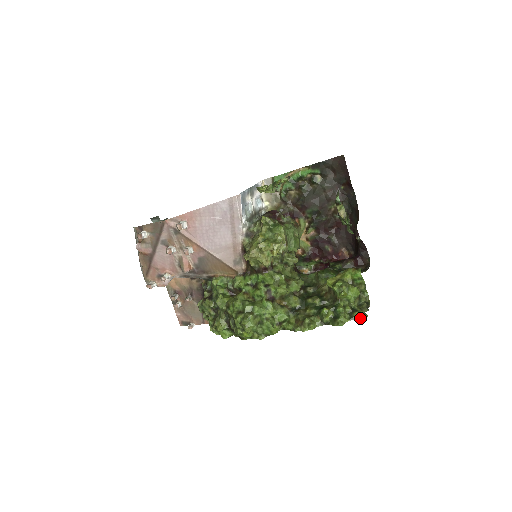
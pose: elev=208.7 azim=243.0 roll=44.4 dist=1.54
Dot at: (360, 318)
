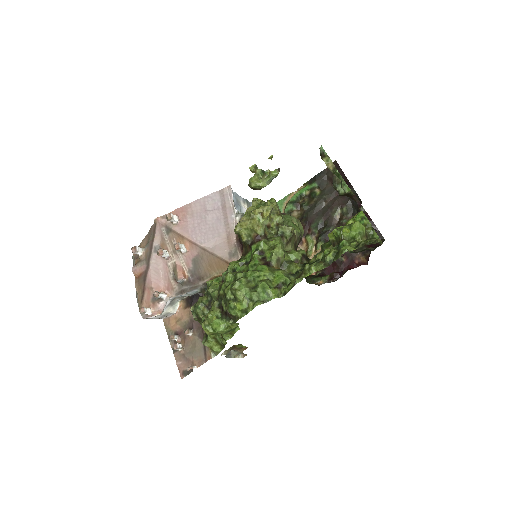
Dot at: (367, 241)
